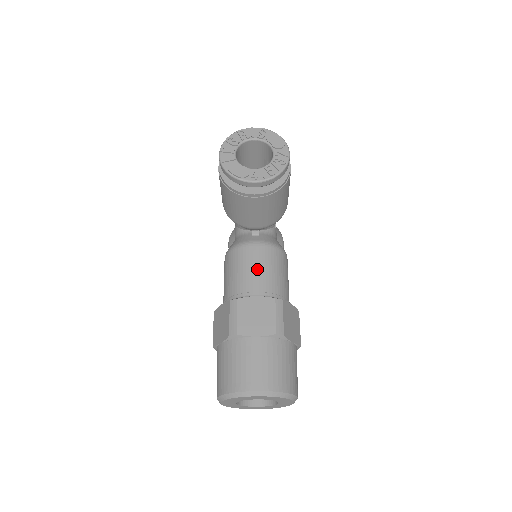
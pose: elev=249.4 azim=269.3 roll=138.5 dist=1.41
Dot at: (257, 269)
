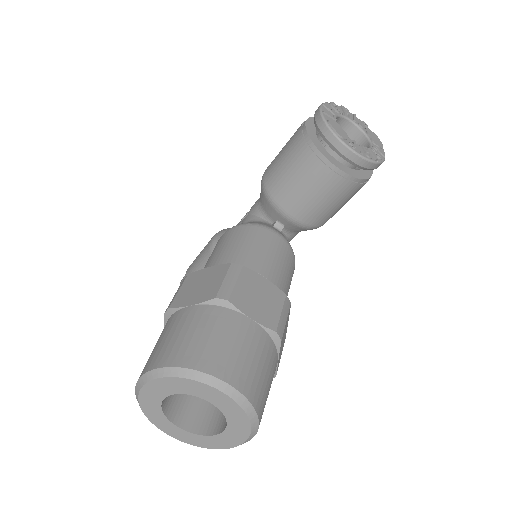
Dot at: (272, 256)
